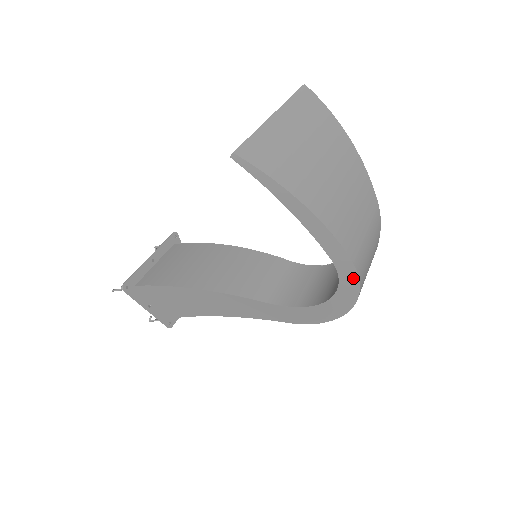
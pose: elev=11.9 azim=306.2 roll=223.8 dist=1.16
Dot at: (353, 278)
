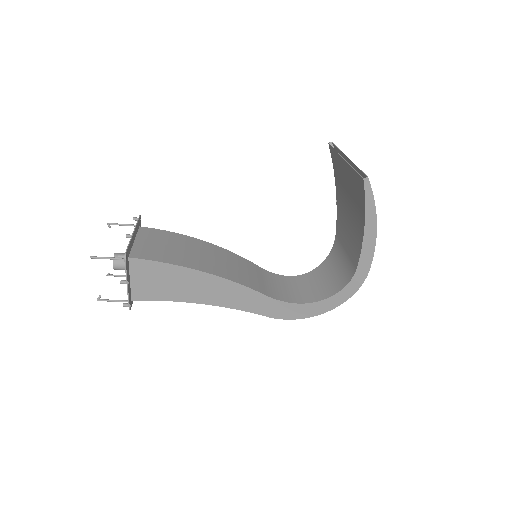
Dot at: (357, 285)
